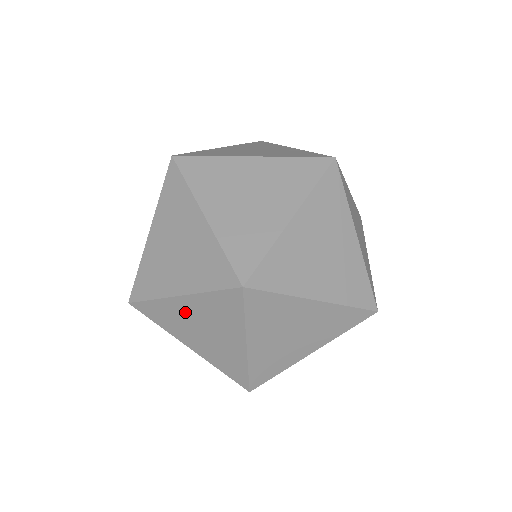
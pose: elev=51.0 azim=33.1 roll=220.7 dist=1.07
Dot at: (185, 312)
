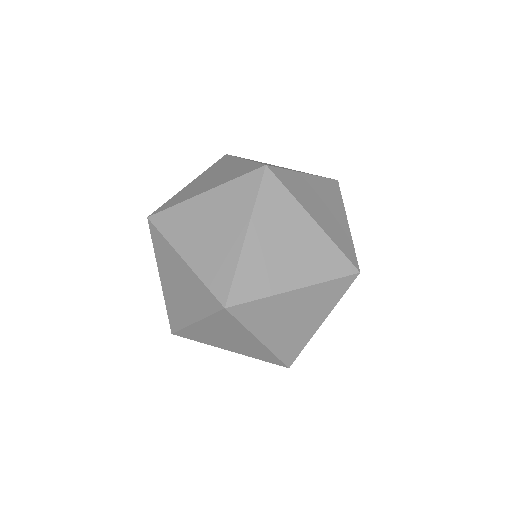
Dot at: (178, 268)
